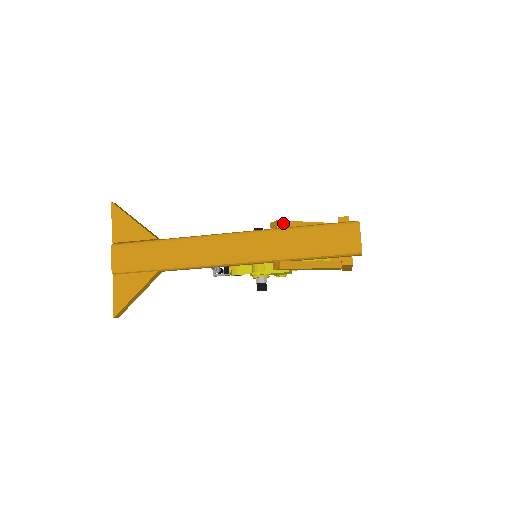
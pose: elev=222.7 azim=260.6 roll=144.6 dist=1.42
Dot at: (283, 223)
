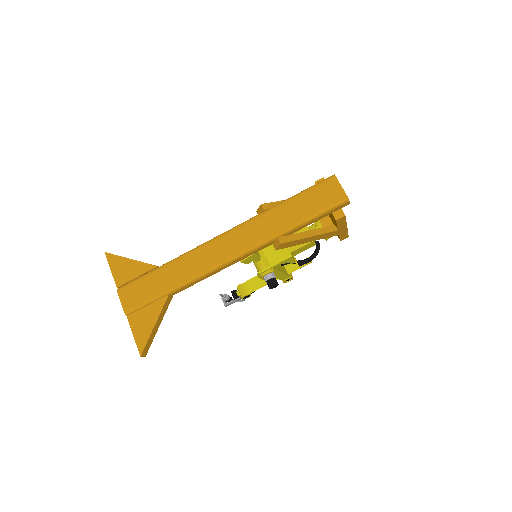
Dot at: (268, 205)
